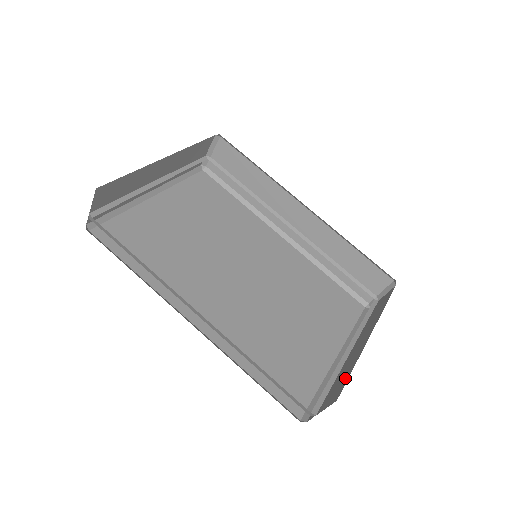
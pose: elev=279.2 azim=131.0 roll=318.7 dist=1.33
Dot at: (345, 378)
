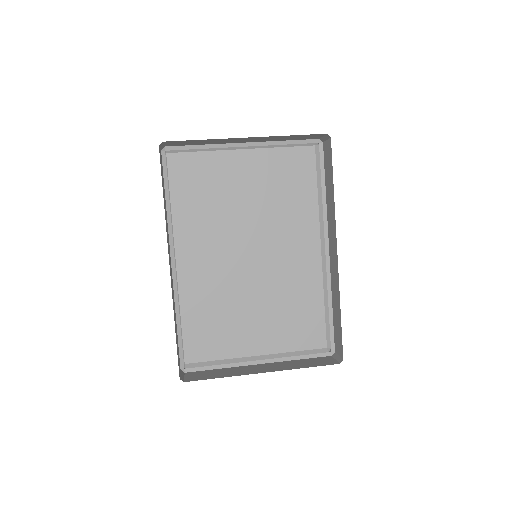
Dot at: (211, 376)
